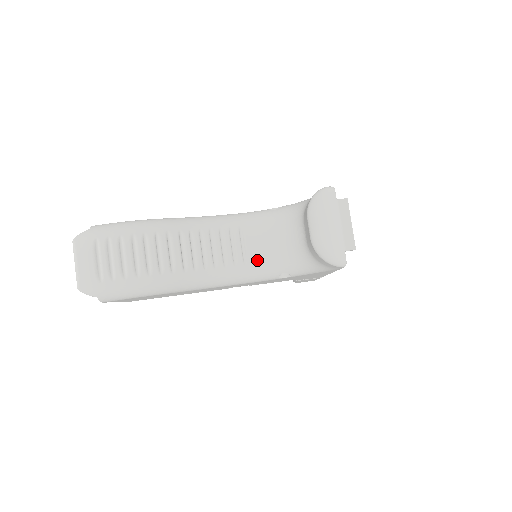
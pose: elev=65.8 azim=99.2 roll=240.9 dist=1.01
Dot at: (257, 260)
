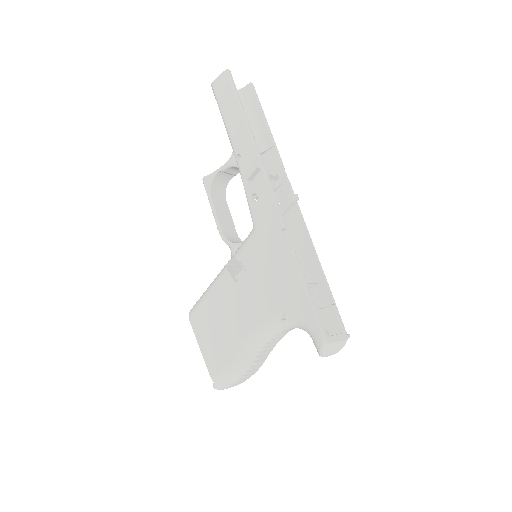
Dot at: occluded
